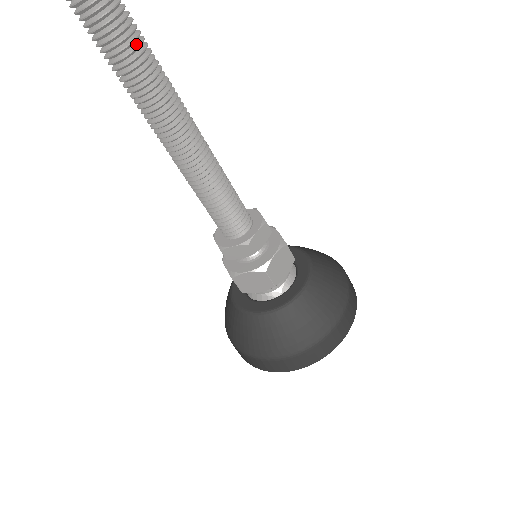
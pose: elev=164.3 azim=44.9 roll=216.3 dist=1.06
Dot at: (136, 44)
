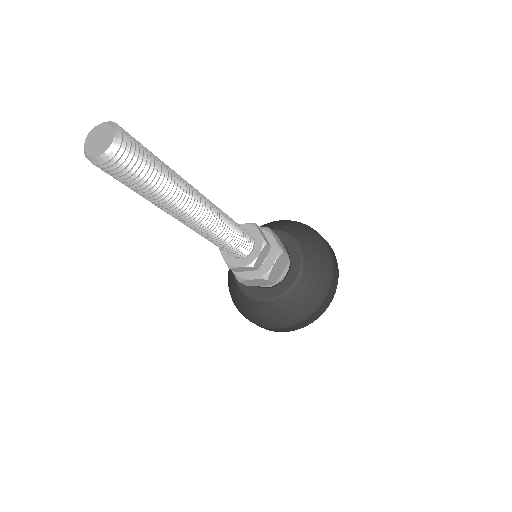
Dot at: (140, 186)
